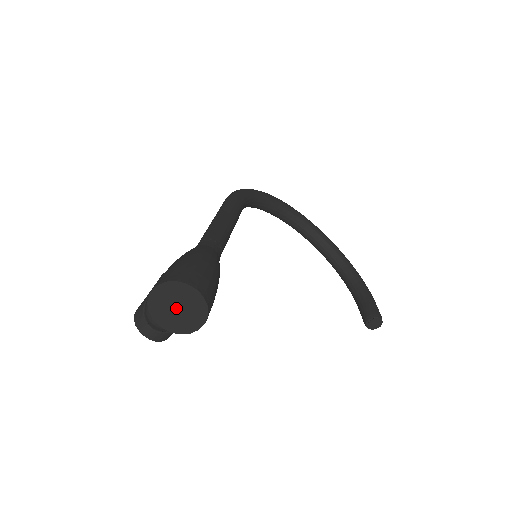
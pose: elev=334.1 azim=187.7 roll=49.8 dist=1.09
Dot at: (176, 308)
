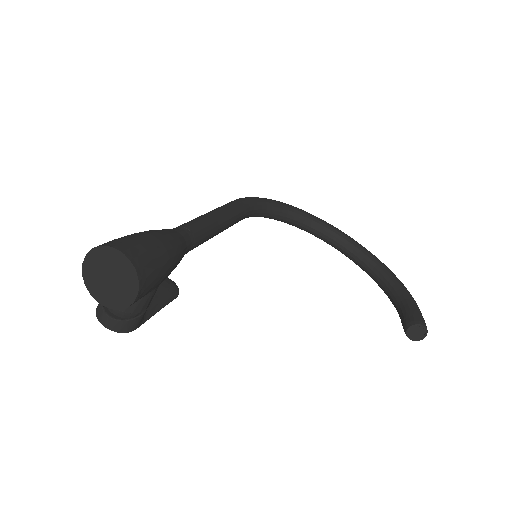
Dot at: (108, 278)
